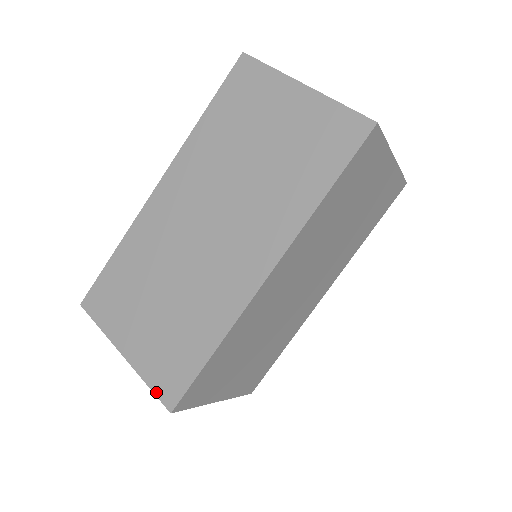
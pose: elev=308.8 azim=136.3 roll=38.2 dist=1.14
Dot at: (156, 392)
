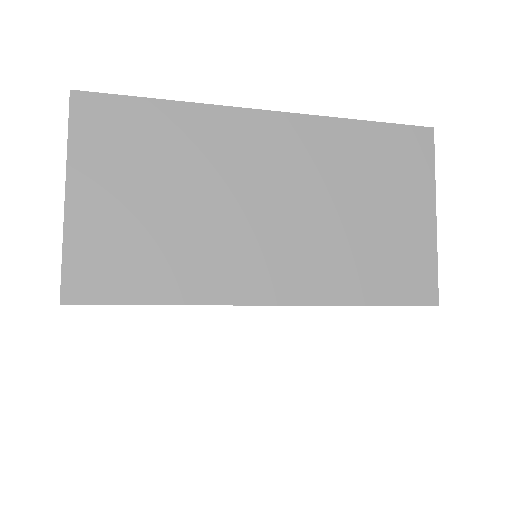
Dot at: (65, 270)
